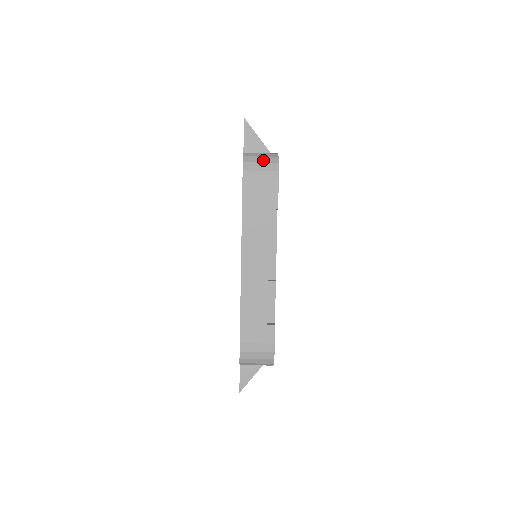
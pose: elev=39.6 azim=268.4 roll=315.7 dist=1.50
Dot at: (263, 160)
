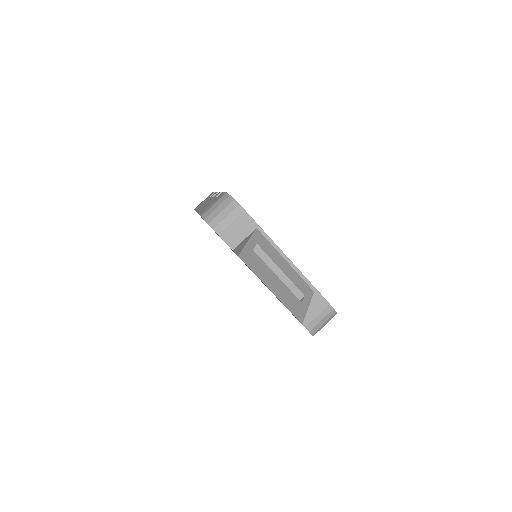
Dot at: occluded
